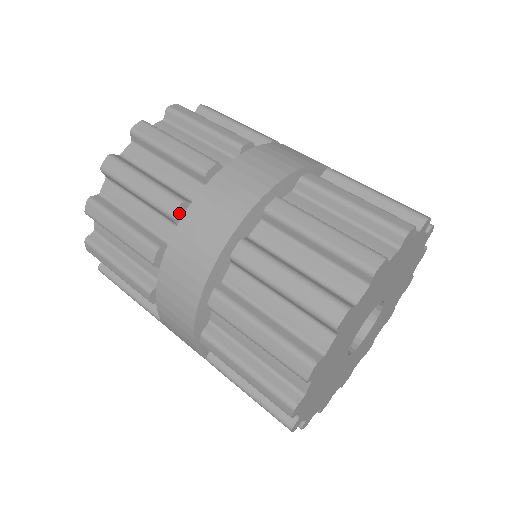
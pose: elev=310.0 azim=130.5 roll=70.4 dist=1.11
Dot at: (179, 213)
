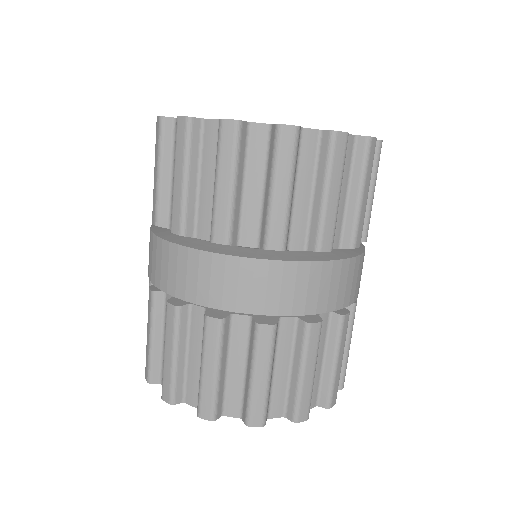
Dot at: (272, 249)
